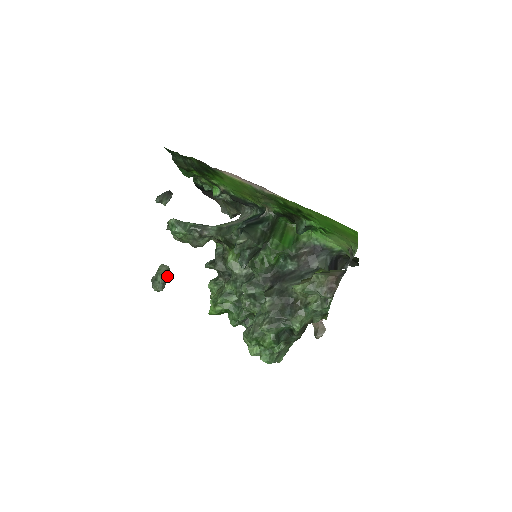
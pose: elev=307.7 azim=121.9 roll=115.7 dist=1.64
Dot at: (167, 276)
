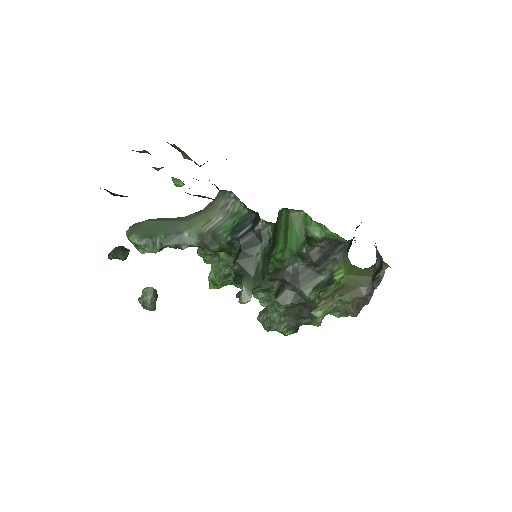
Dot at: (156, 299)
